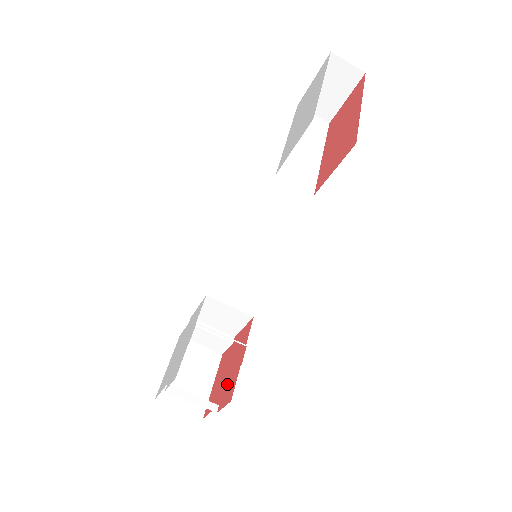
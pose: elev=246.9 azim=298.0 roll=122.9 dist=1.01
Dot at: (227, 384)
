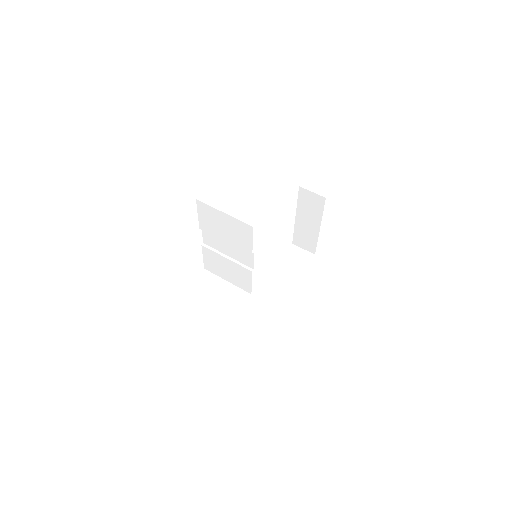
Dot at: occluded
